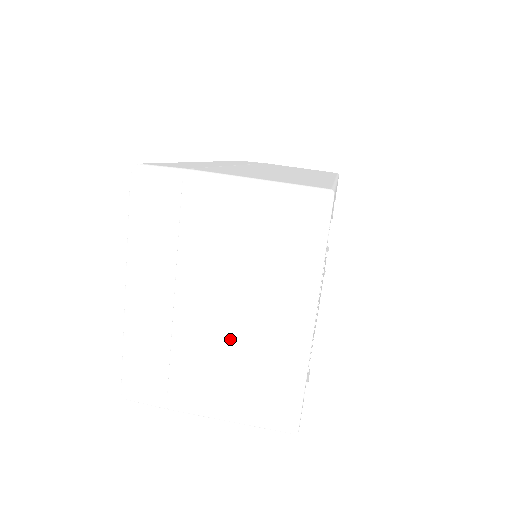
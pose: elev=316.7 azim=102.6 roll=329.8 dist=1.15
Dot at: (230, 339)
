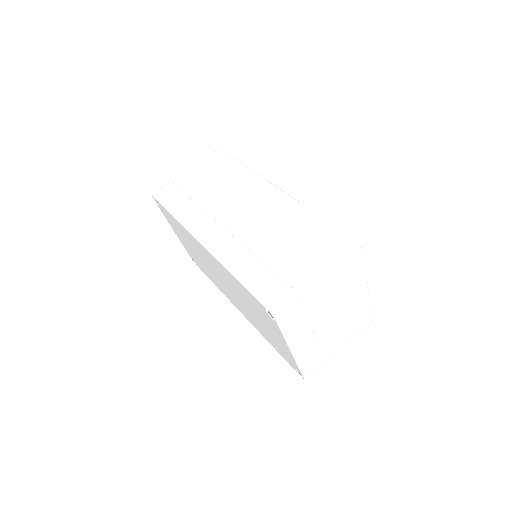
Dot at: (341, 321)
